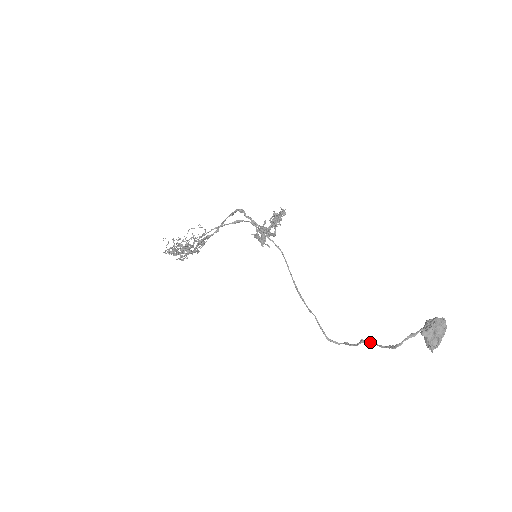
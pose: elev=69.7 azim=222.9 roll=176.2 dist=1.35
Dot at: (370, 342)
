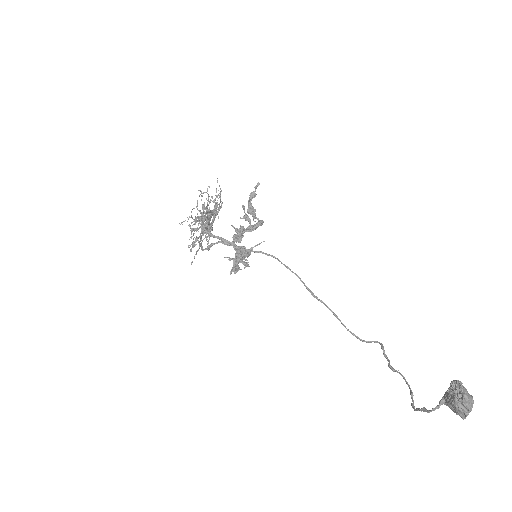
Dot at: occluded
